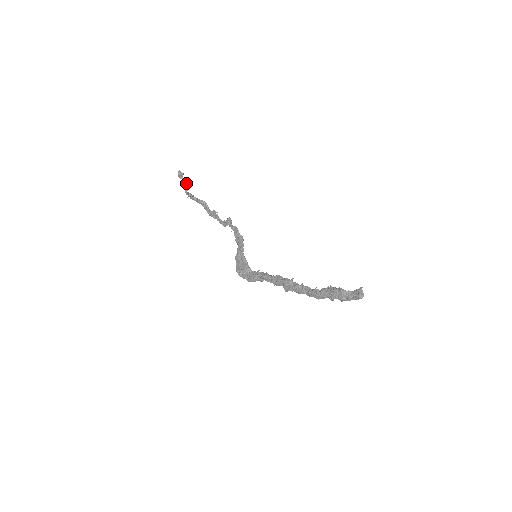
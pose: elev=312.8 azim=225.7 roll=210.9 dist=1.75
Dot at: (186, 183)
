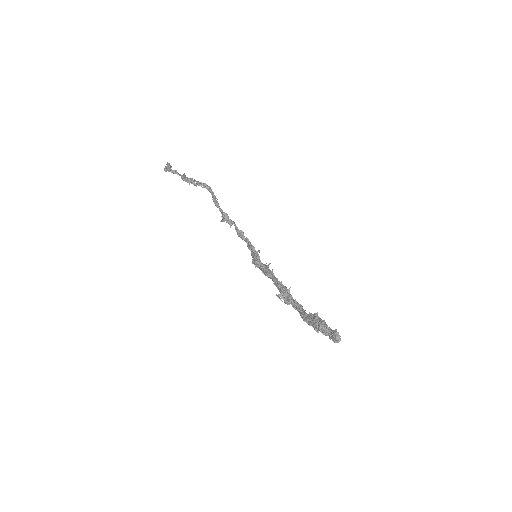
Dot at: (178, 174)
